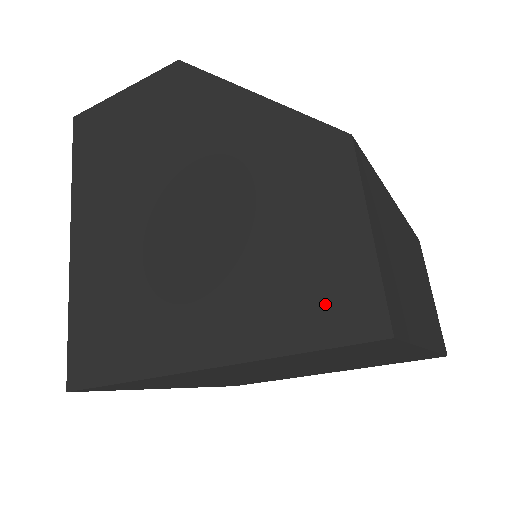
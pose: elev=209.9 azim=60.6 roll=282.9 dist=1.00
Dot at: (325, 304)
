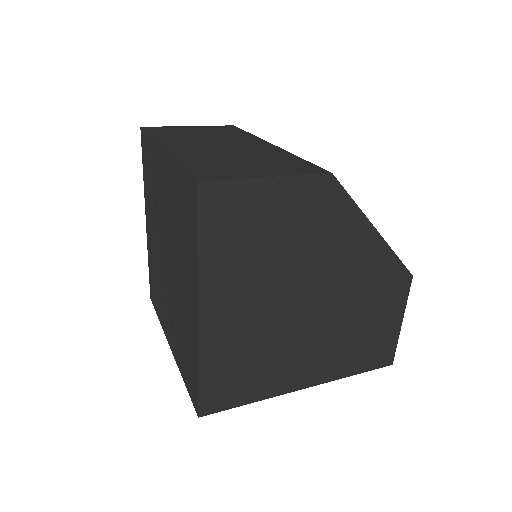
Dot at: (373, 354)
